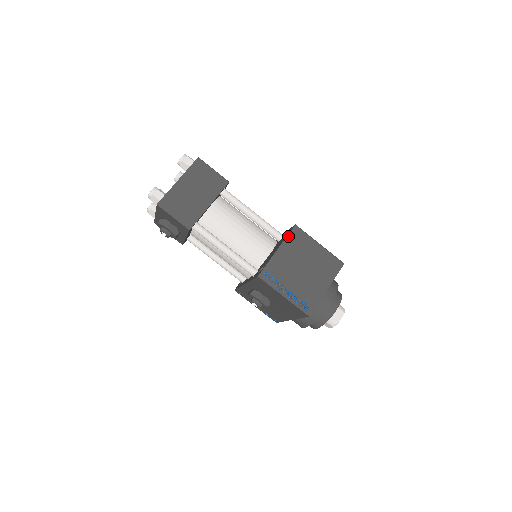
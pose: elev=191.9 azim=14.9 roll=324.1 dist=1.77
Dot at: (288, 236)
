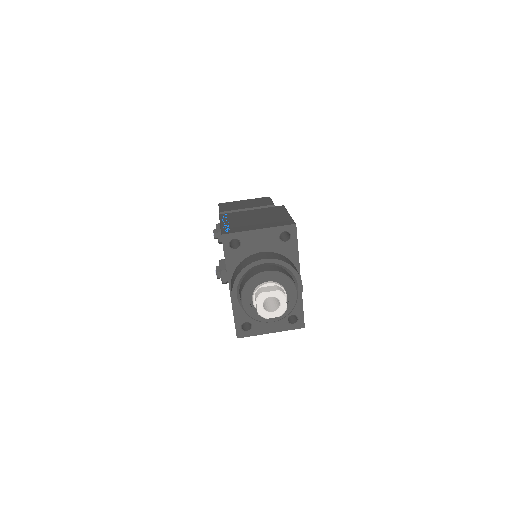
Dot at: (269, 207)
